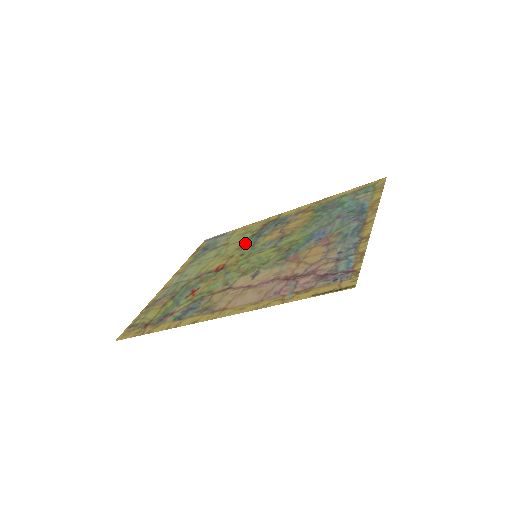
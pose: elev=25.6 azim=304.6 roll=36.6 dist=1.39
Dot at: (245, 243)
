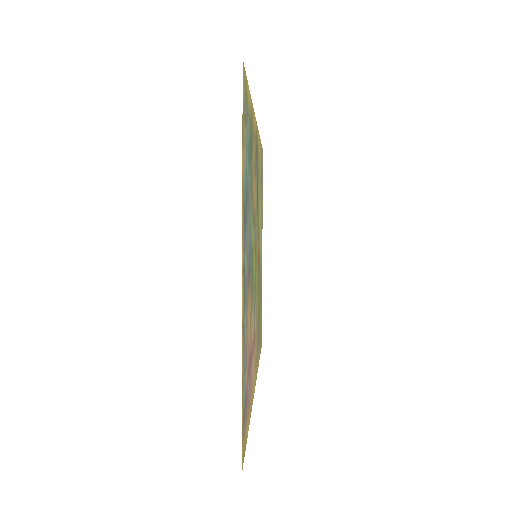
Dot at: occluded
